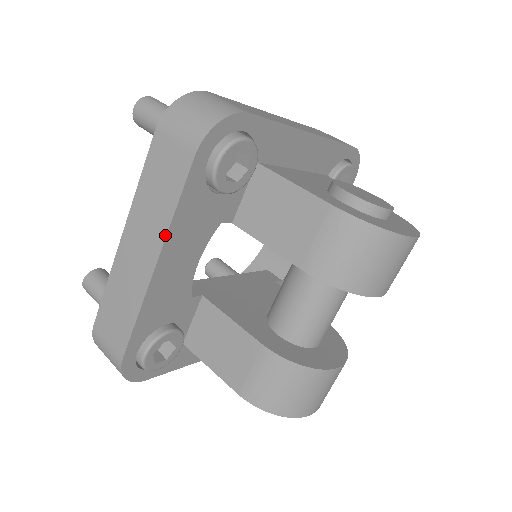
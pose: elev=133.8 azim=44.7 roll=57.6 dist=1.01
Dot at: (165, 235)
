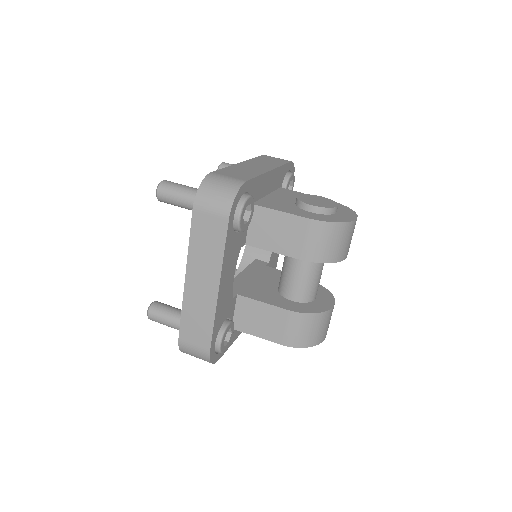
Dot at: (220, 270)
